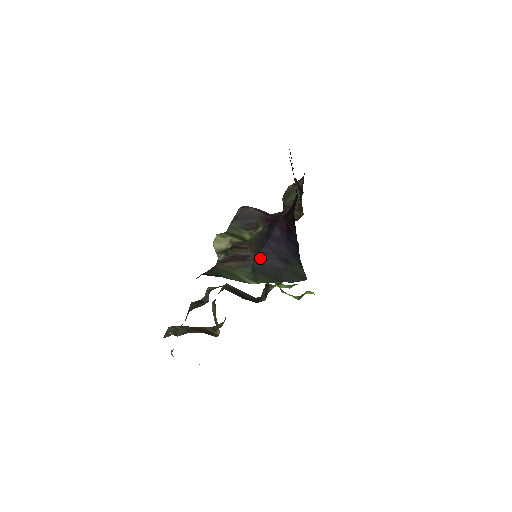
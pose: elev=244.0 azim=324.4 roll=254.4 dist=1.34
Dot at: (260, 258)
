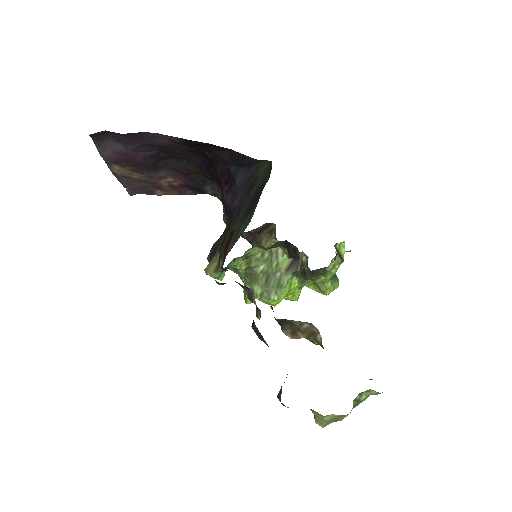
Dot at: (239, 216)
